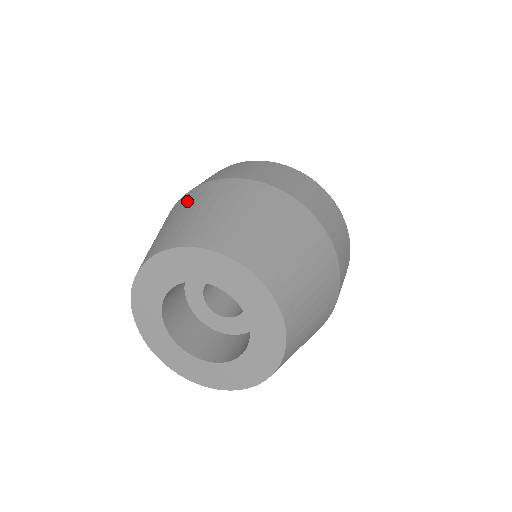
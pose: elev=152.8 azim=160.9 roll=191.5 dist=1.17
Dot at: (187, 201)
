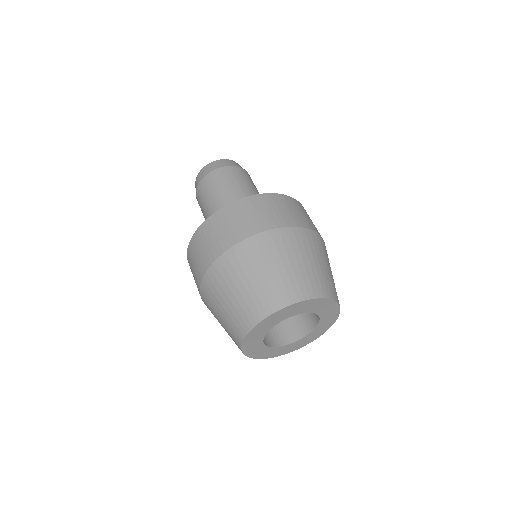
Dot at: (300, 243)
